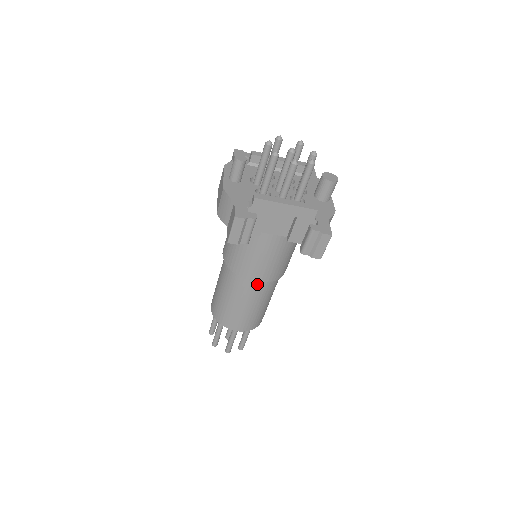
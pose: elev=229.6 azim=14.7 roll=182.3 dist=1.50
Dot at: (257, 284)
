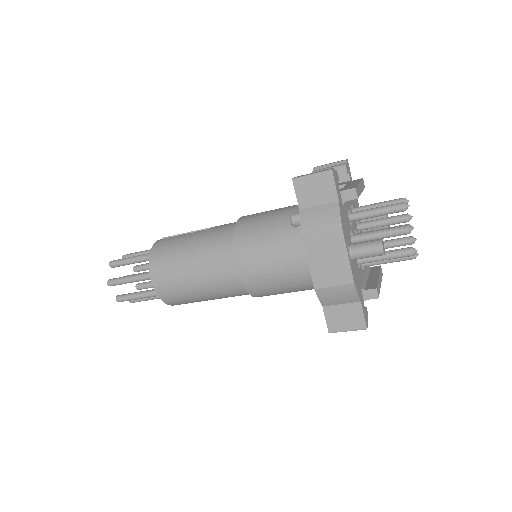
Dot at: occluded
